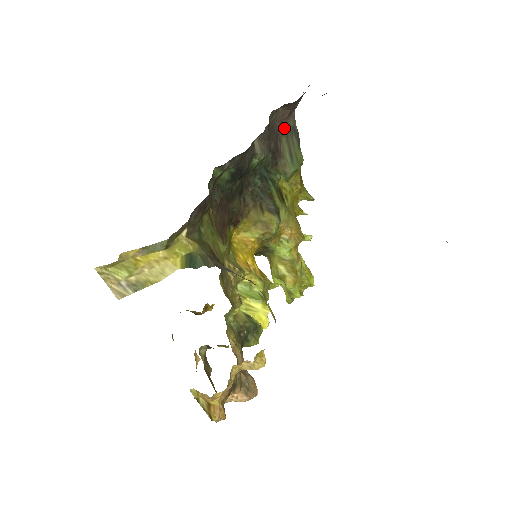
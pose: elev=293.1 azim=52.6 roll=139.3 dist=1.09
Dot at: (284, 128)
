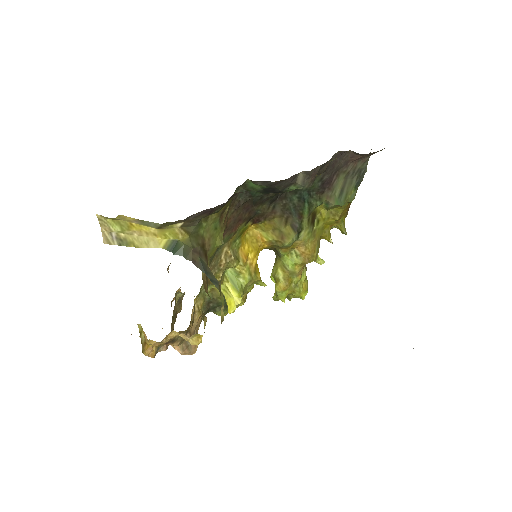
Dot at: (348, 167)
